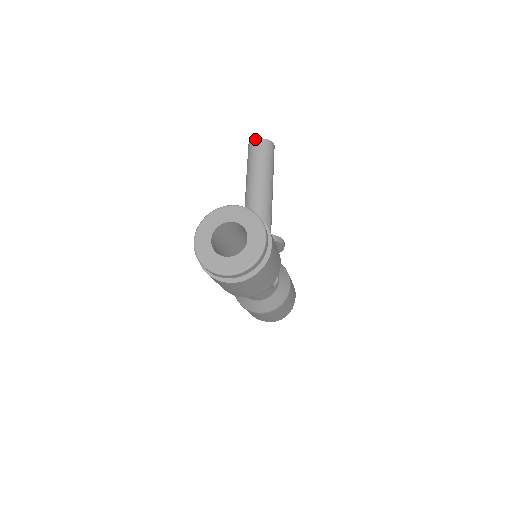
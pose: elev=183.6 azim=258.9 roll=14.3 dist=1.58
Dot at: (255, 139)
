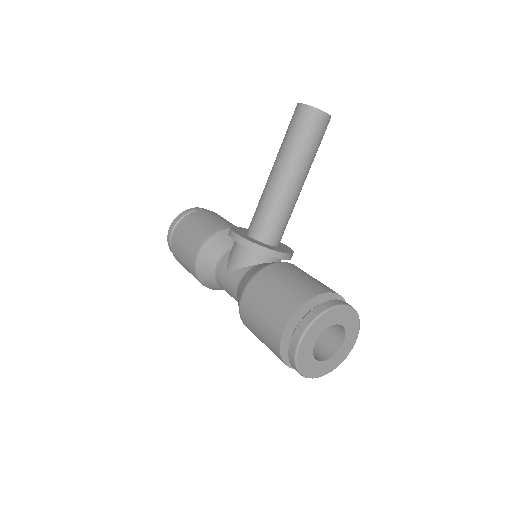
Dot at: (322, 111)
